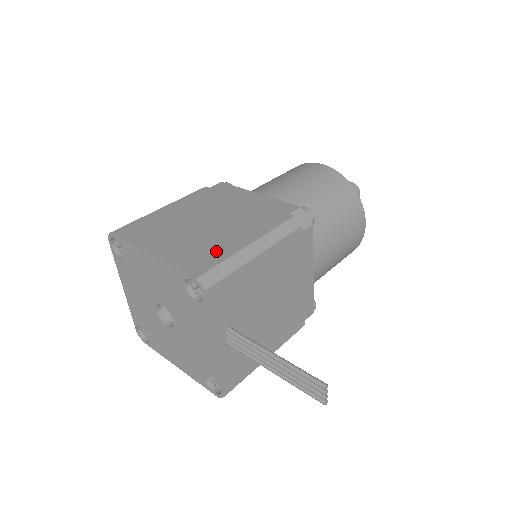
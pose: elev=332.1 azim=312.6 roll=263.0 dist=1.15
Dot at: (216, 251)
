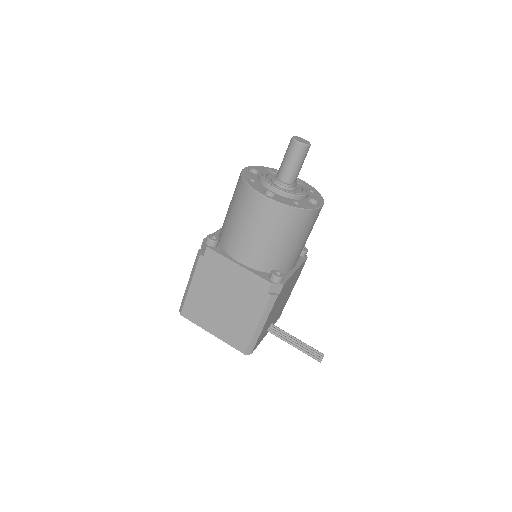
Dot at: (243, 333)
